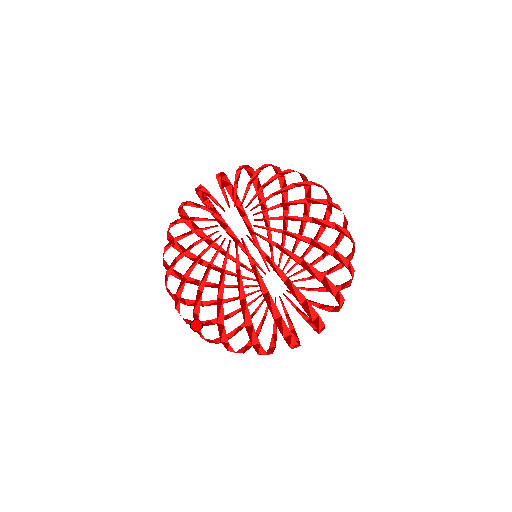
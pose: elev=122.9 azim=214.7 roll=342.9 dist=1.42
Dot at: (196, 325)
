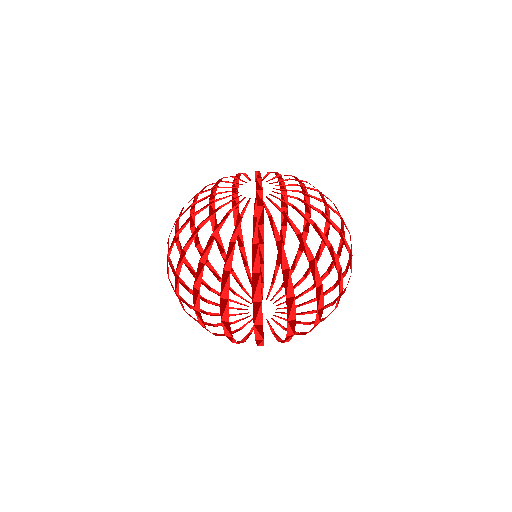
Dot at: (287, 289)
